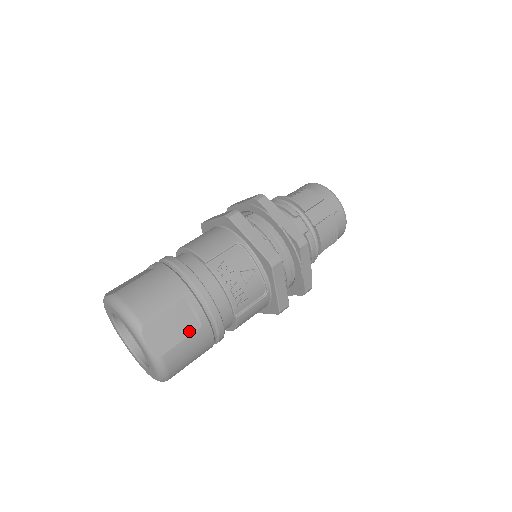
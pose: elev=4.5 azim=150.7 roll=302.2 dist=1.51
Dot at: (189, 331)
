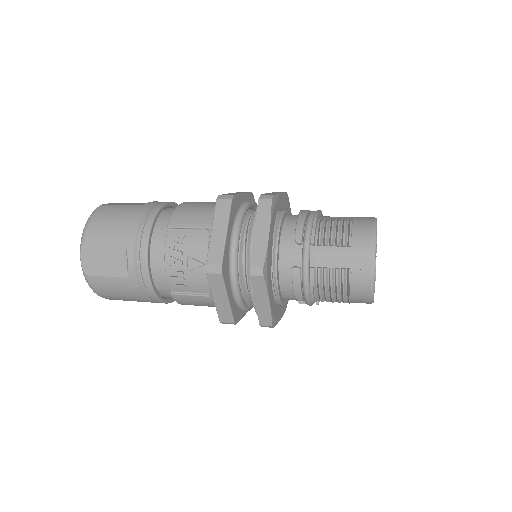
Dot at: (117, 273)
